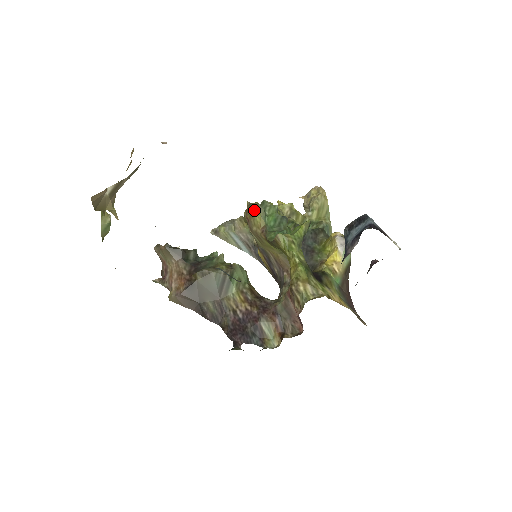
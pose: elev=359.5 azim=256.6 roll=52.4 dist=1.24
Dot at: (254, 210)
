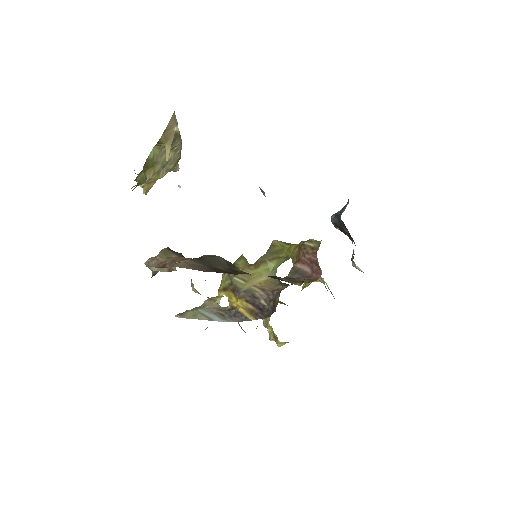
Dot at: (237, 260)
